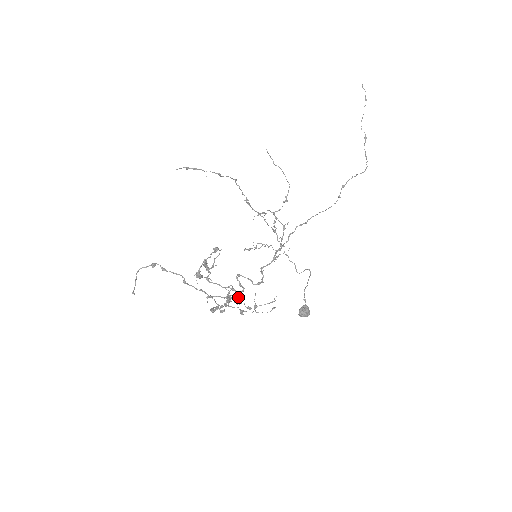
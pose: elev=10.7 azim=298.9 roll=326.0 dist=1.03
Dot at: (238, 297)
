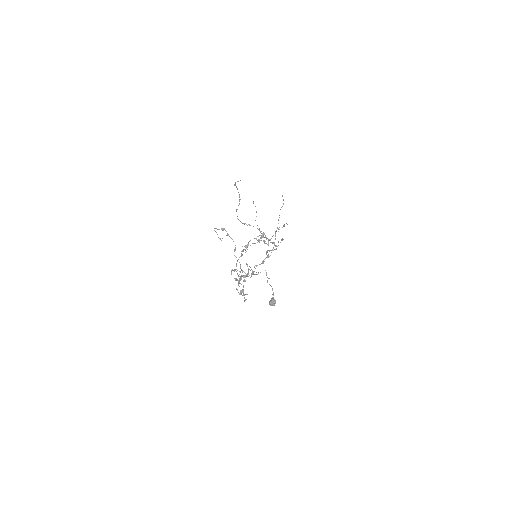
Dot at: (251, 276)
